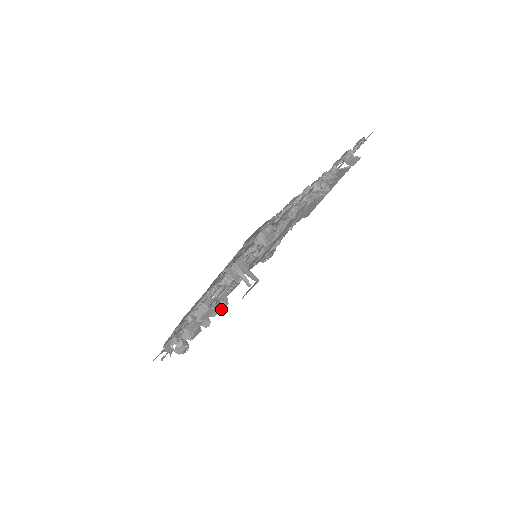
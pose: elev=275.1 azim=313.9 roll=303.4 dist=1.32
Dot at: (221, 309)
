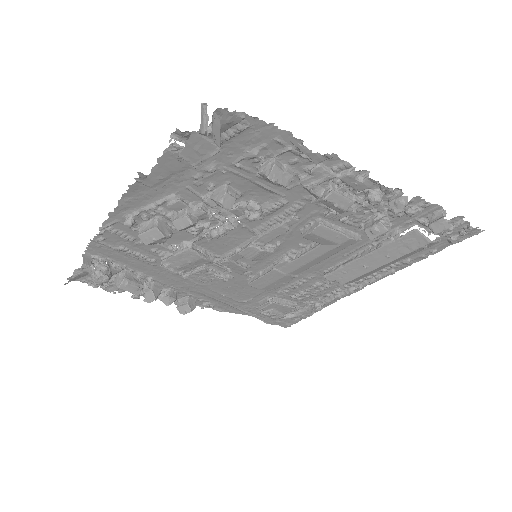
Dot at: (180, 312)
